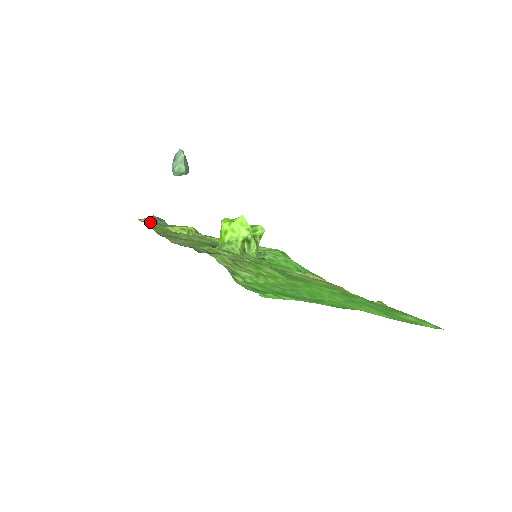
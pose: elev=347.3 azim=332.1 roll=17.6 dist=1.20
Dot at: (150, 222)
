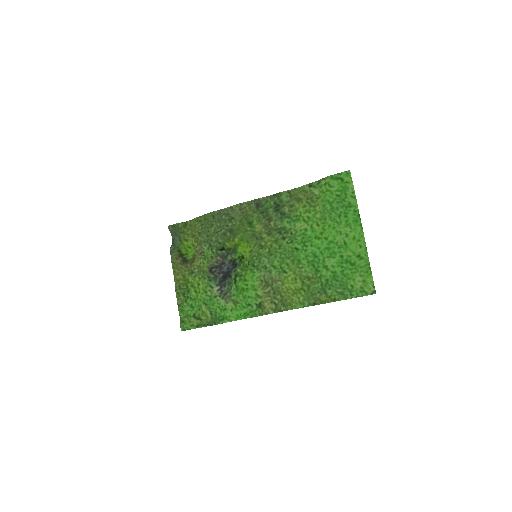
Dot at: (190, 222)
